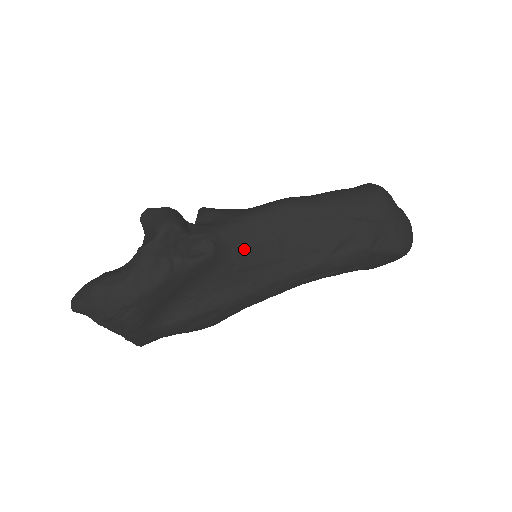
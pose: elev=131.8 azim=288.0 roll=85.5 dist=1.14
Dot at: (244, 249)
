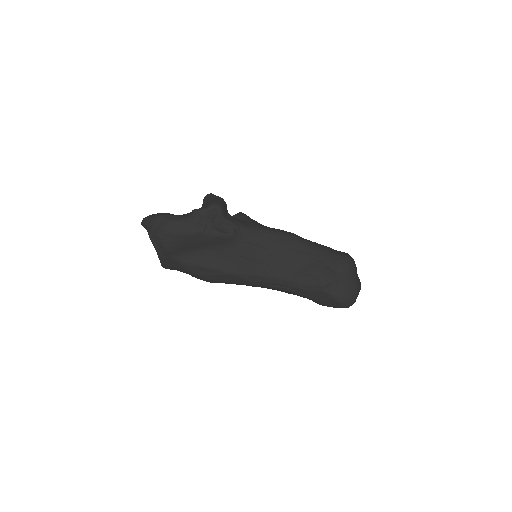
Dot at: (250, 245)
